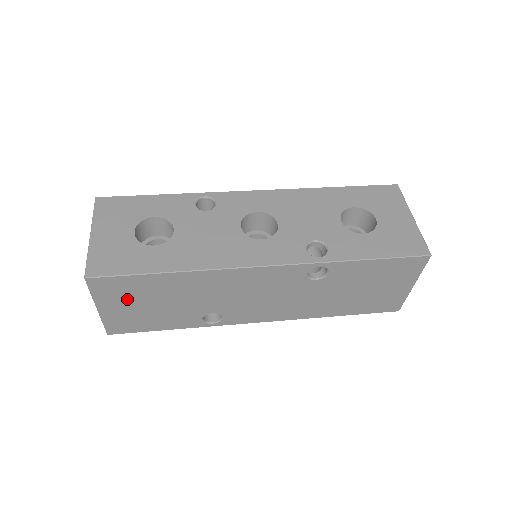
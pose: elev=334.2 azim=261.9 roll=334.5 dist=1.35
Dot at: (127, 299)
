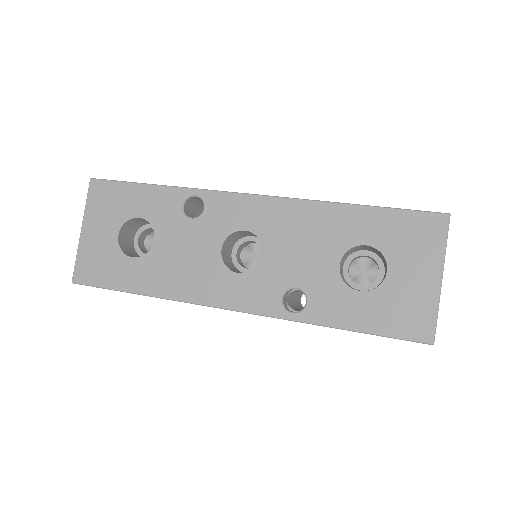
Dot at: occluded
